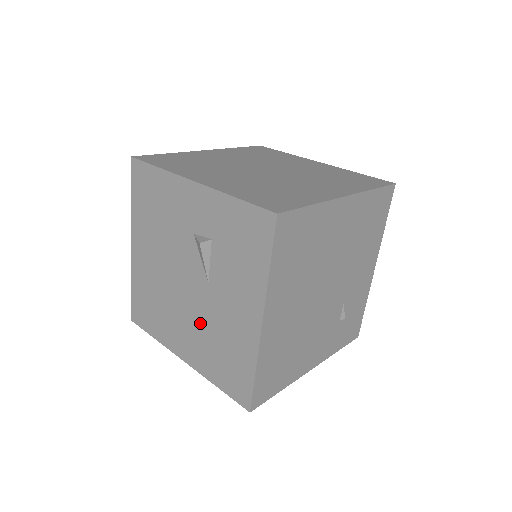
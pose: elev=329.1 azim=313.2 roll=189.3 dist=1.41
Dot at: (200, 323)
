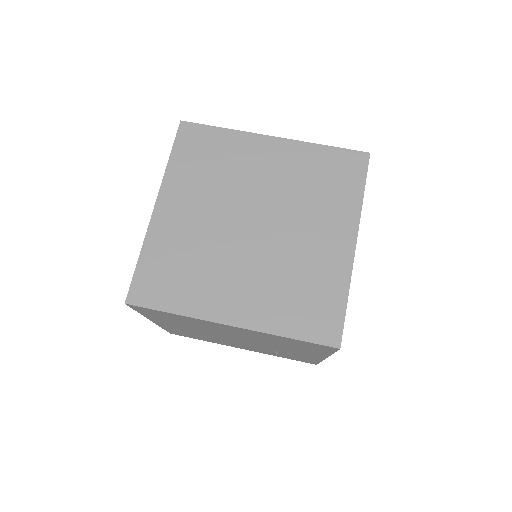
Dot at: occluded
